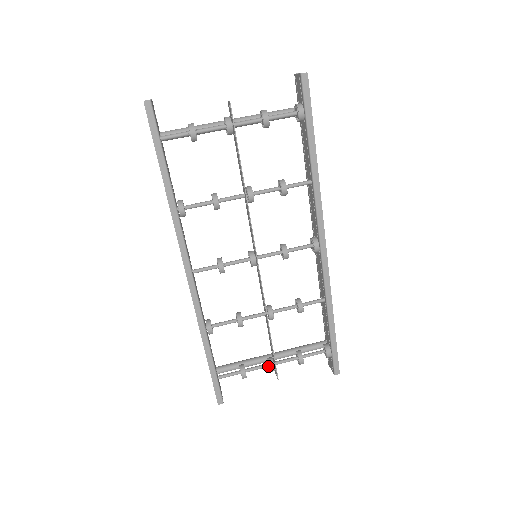
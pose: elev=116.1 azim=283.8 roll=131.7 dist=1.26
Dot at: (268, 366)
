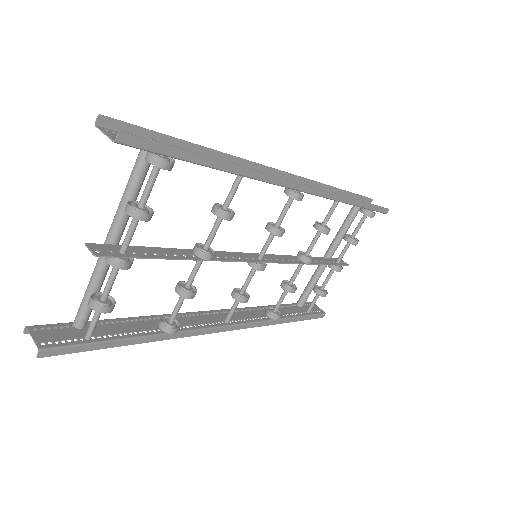
Dot at: (334, 270)
